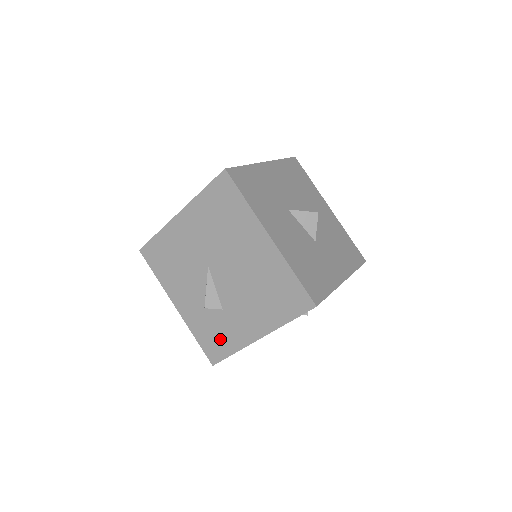
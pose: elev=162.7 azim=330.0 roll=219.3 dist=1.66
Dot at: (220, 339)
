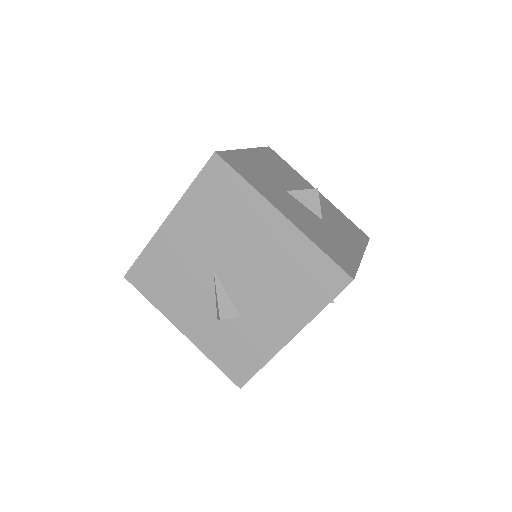
Dot at: (244, 353)
